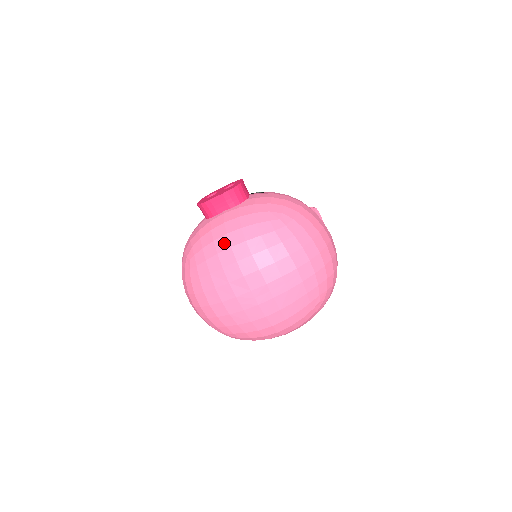
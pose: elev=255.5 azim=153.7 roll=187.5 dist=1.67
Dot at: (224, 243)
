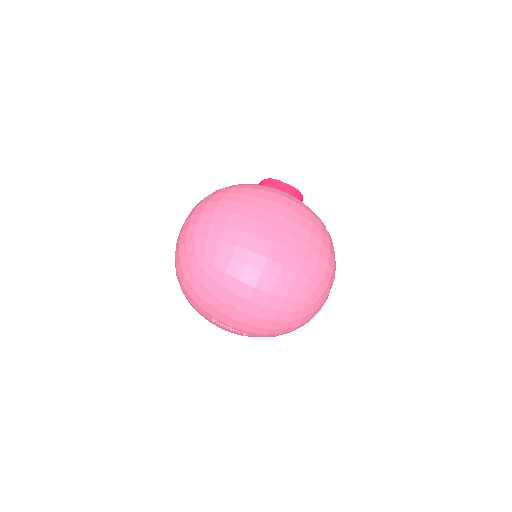
Dot at: (283, 194)
